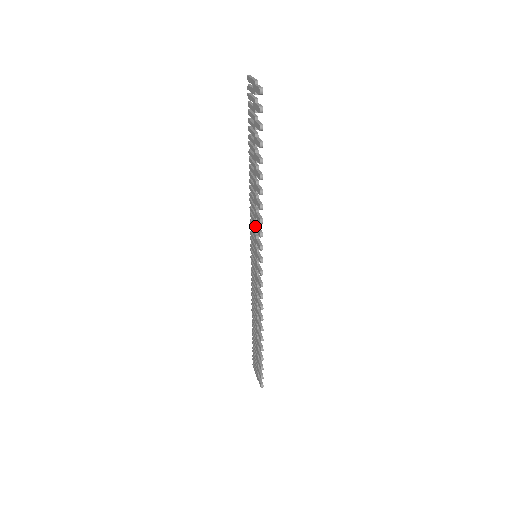
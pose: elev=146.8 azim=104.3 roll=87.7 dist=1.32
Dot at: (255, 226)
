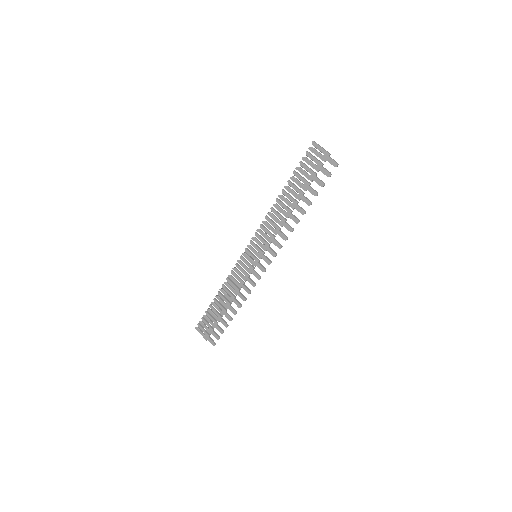
Dot at: (271, 238)
